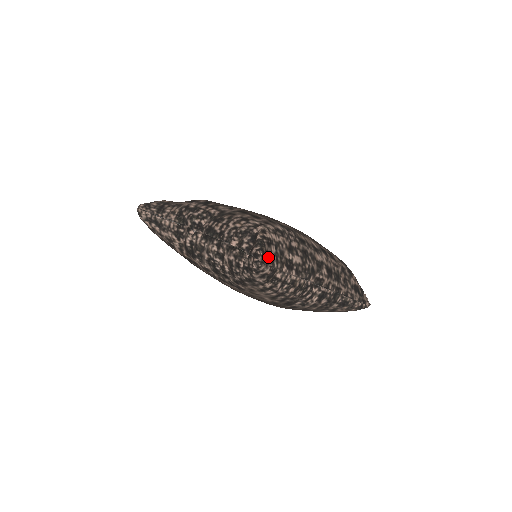
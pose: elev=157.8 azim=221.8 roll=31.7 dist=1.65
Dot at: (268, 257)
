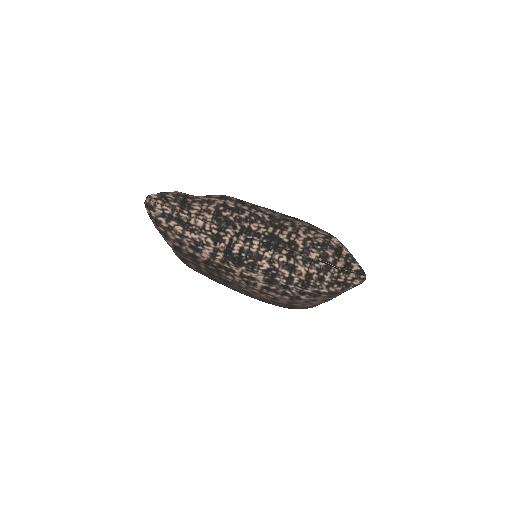
Dot at: occluded
